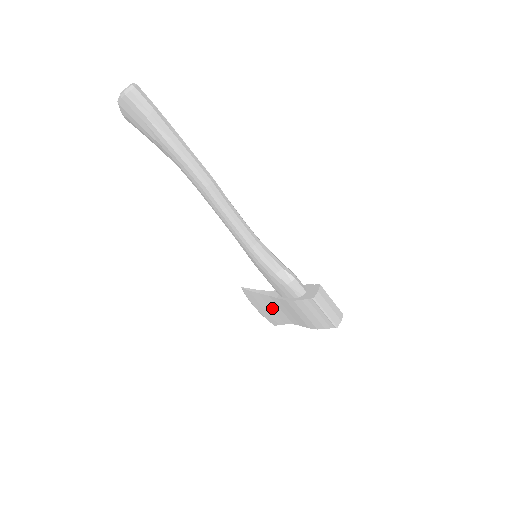
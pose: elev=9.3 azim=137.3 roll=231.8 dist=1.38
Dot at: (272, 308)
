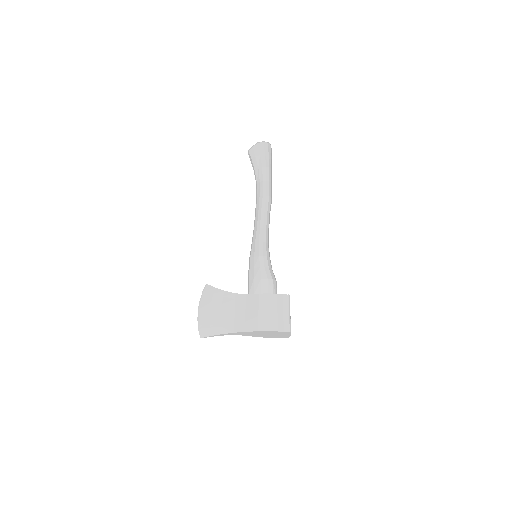
Dot at: (224, 310)
